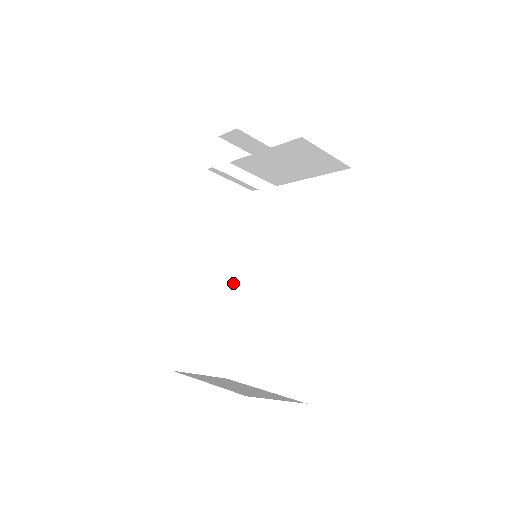
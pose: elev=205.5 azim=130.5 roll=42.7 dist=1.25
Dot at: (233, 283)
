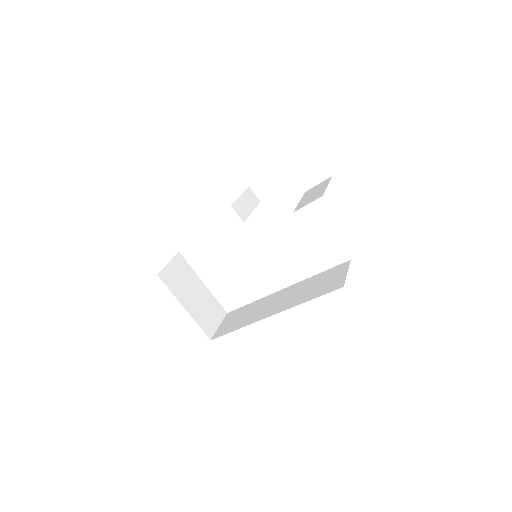
Dot at: occluded
